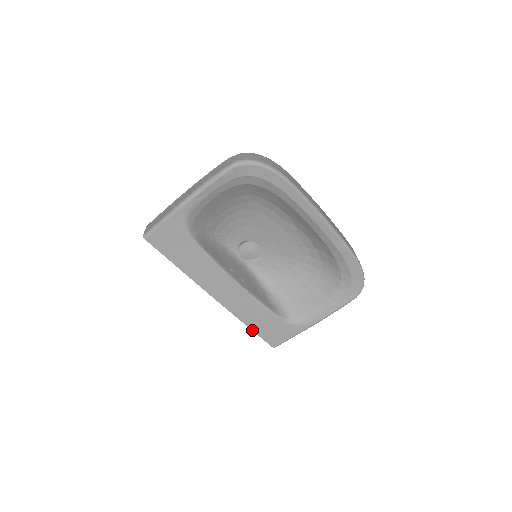
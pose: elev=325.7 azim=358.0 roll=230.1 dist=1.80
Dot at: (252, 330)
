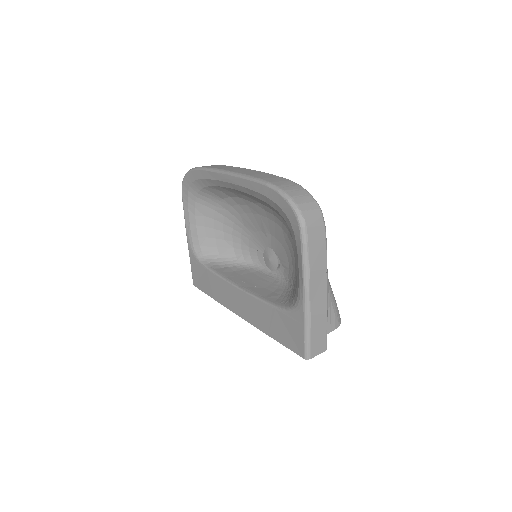
Dot at: (276, 340)
